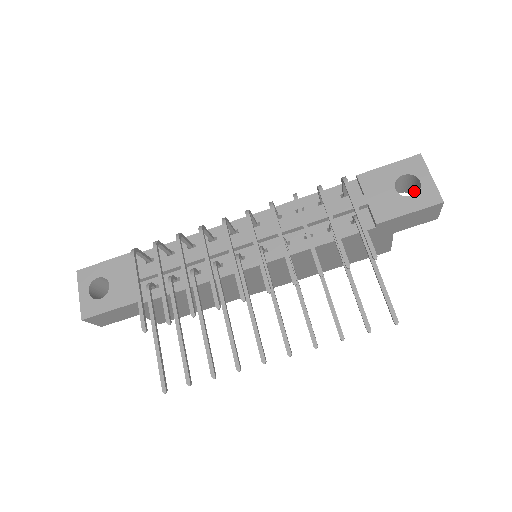
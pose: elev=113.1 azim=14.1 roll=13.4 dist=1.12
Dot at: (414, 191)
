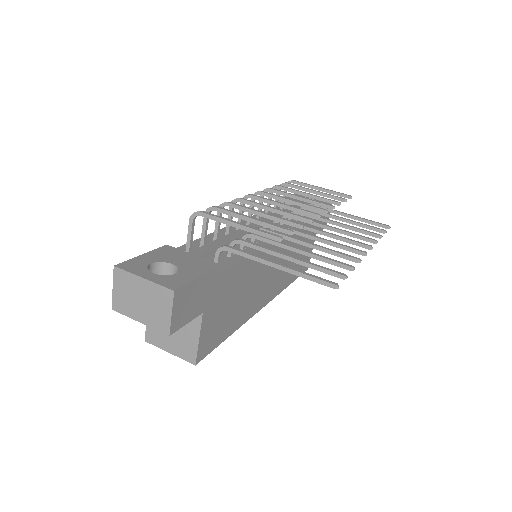
Dot at: occluded
